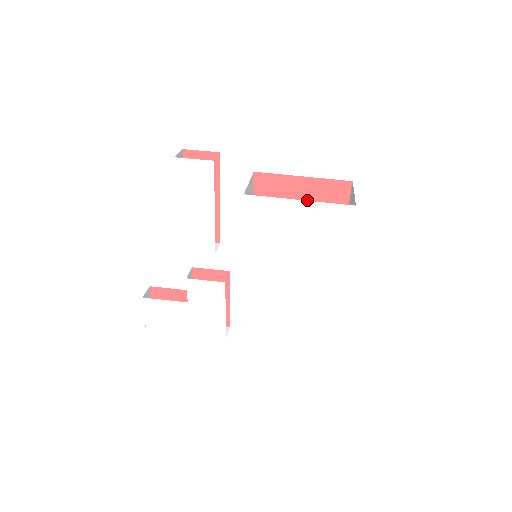
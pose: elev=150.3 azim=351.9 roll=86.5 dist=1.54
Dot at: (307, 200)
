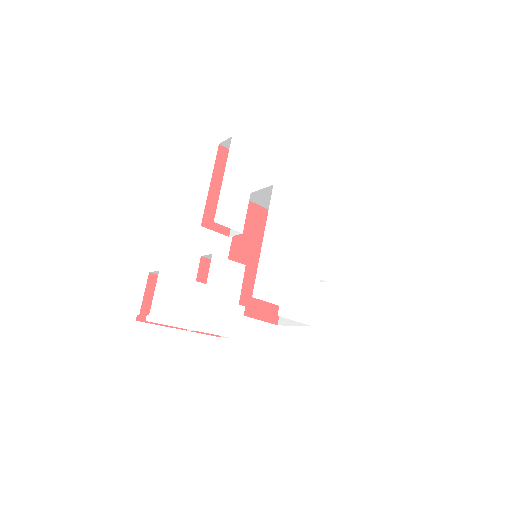
Dot at: occluded
